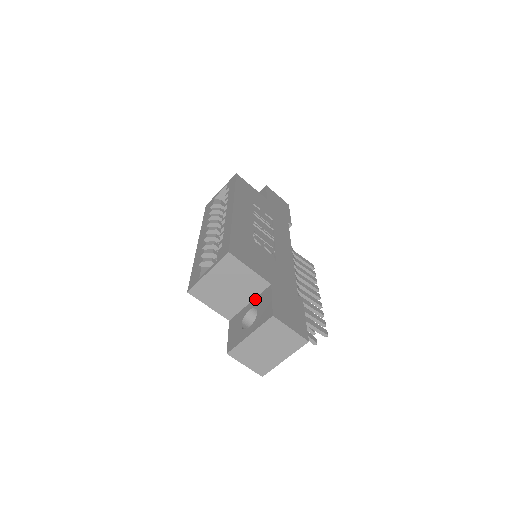
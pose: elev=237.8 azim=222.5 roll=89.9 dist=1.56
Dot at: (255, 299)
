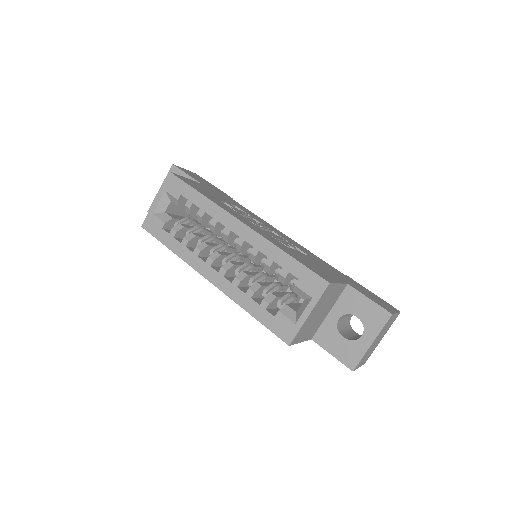
Dot at: (336, 306)
